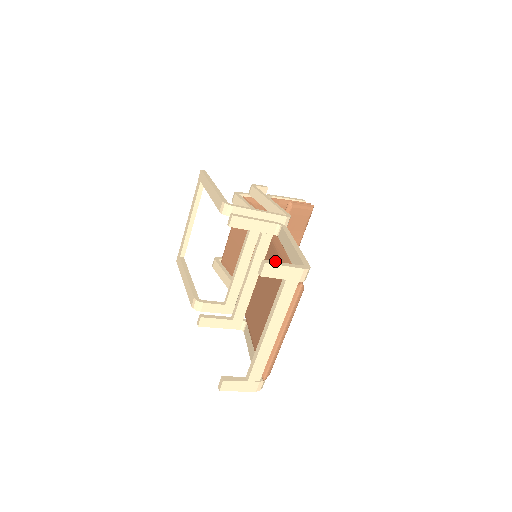
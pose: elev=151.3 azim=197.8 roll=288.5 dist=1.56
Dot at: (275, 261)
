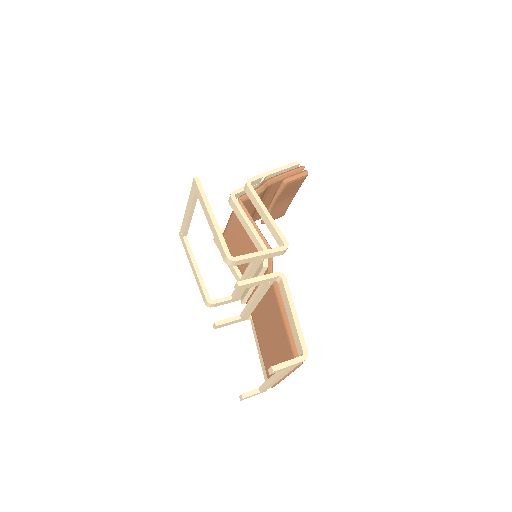
Dot at: (281, 363)
